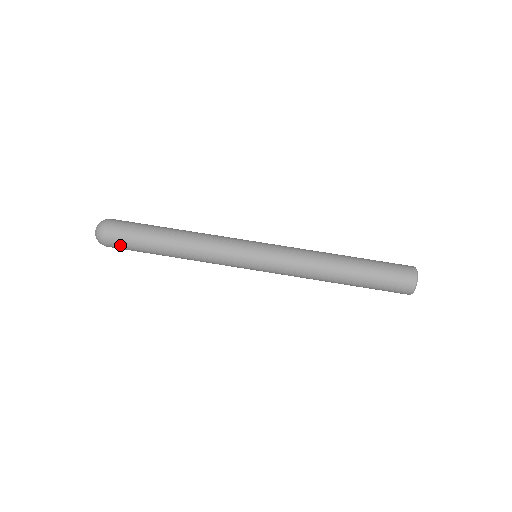
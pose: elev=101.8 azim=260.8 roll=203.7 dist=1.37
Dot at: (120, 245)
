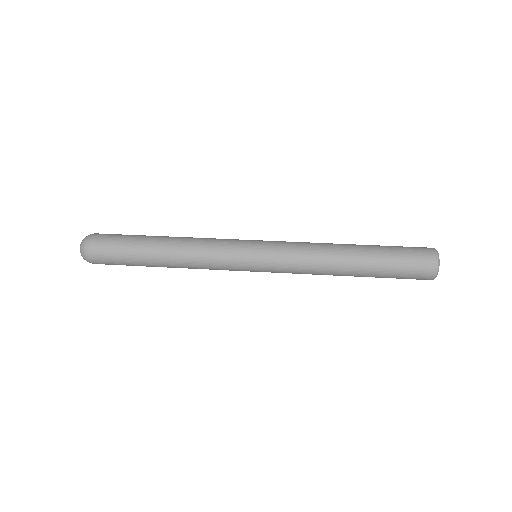
Dot at: (107, 241)
